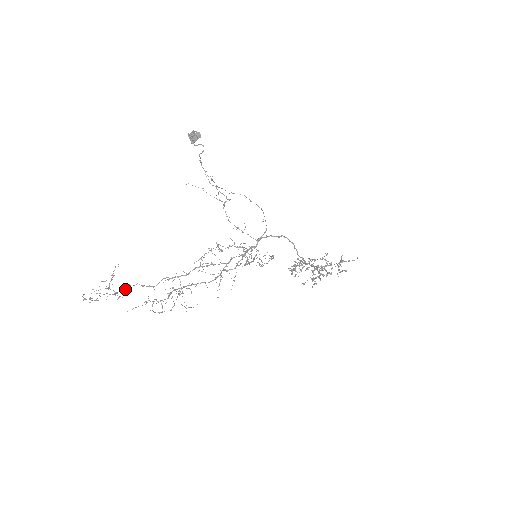
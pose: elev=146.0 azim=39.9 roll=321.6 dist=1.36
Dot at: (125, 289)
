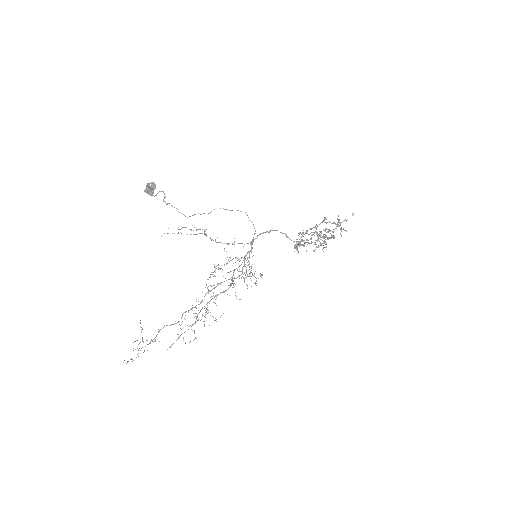
Dot at: (157, 334)
